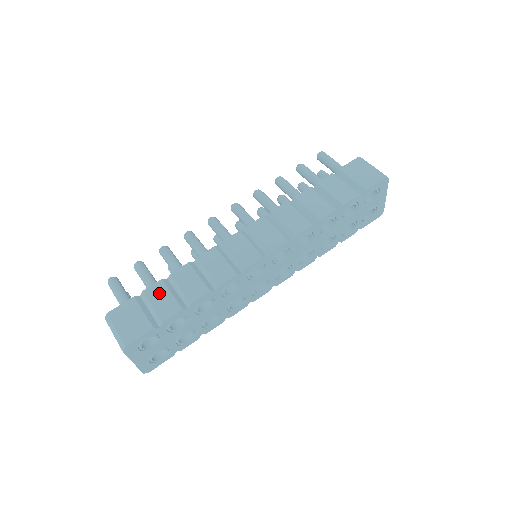
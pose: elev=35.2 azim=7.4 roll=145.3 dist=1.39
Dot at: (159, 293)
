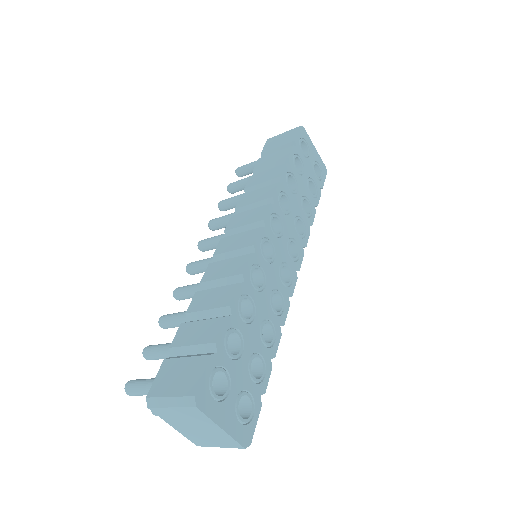
Dot at: (188, 332)
